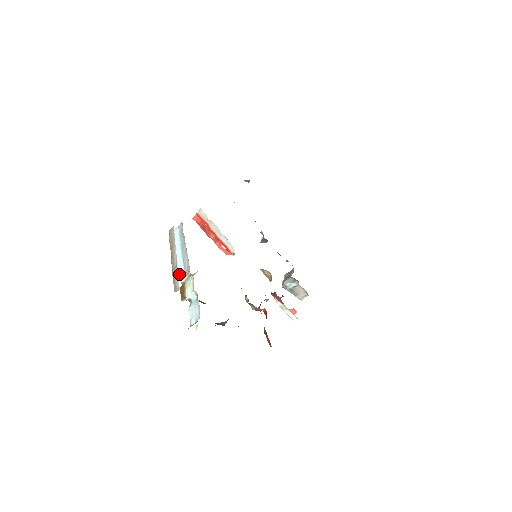
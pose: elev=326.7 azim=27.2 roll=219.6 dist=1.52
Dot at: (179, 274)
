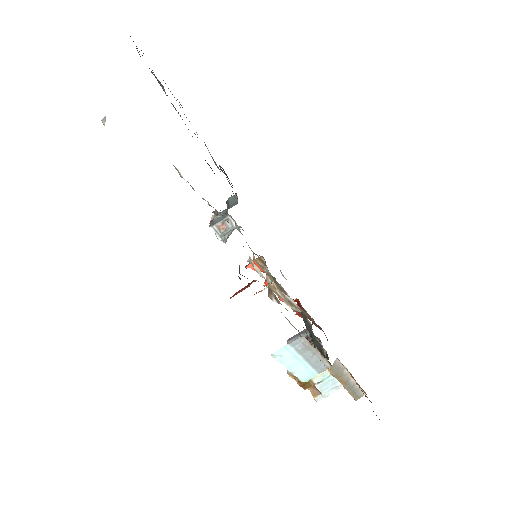
Dot at: (303, 378)
